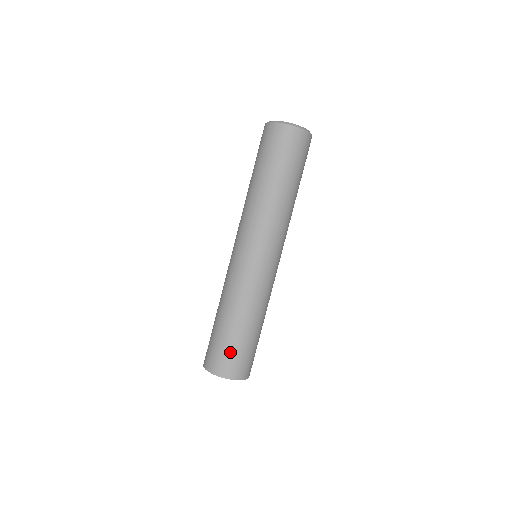
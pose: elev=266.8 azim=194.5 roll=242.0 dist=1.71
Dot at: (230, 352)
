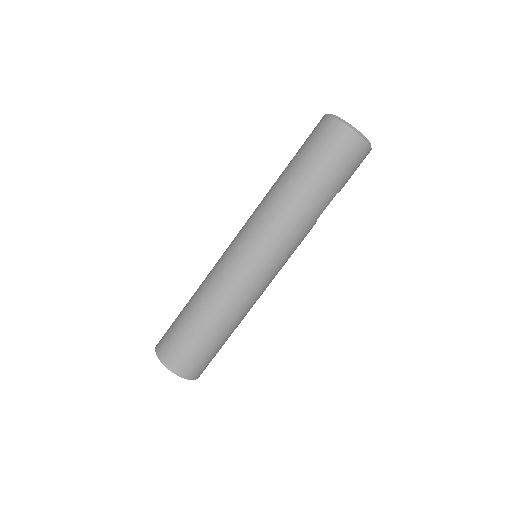
Dot at: (182, 343)
